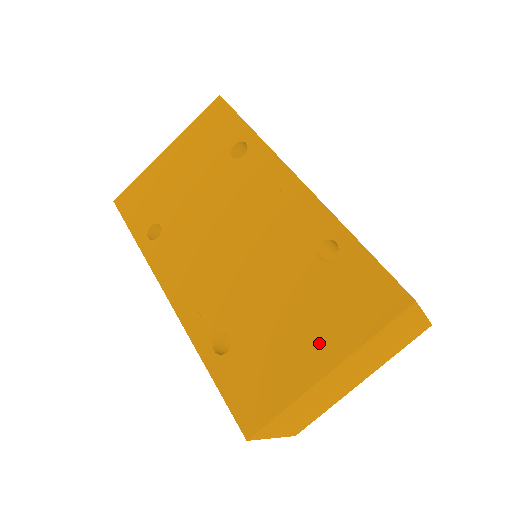
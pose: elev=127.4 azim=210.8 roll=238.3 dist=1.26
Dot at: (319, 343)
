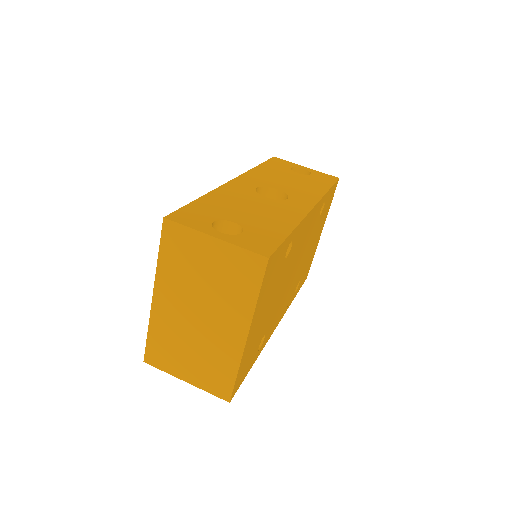
Dot at: occluded
